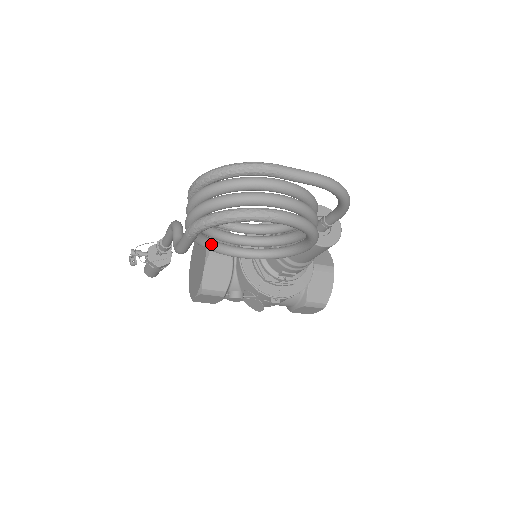
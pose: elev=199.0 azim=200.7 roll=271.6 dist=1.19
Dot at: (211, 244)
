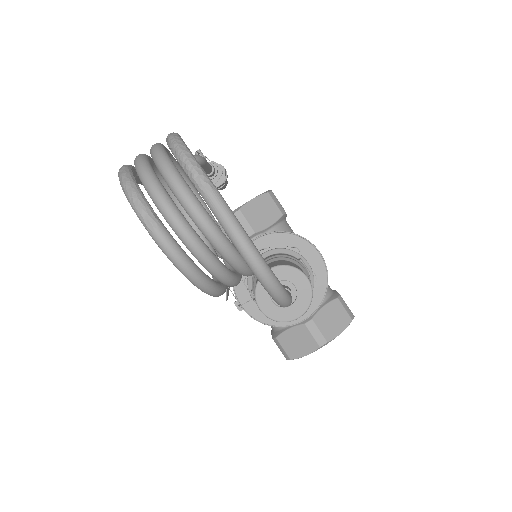
Dot at: (175, 201)
